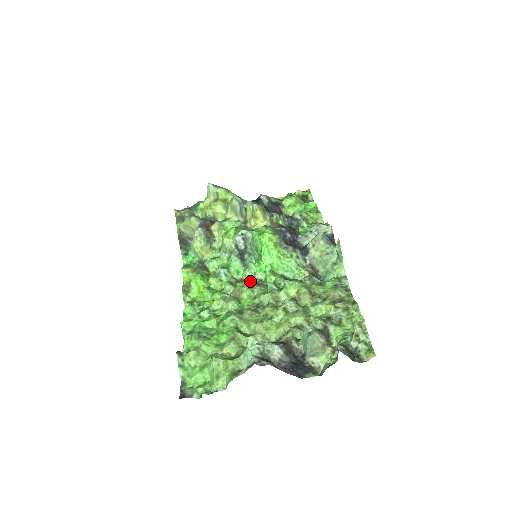
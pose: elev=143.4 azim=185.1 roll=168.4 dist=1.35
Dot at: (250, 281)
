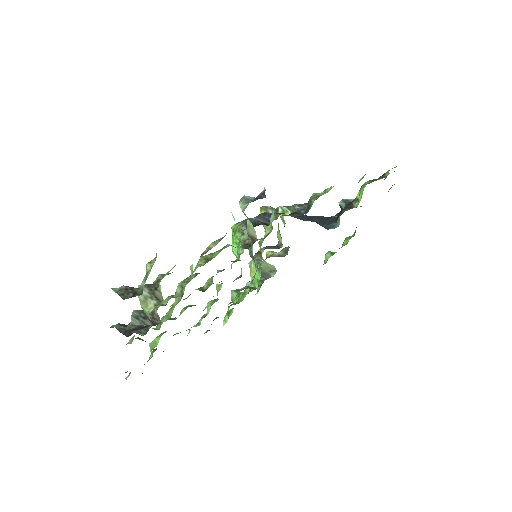
Dot at: (234, 280)
